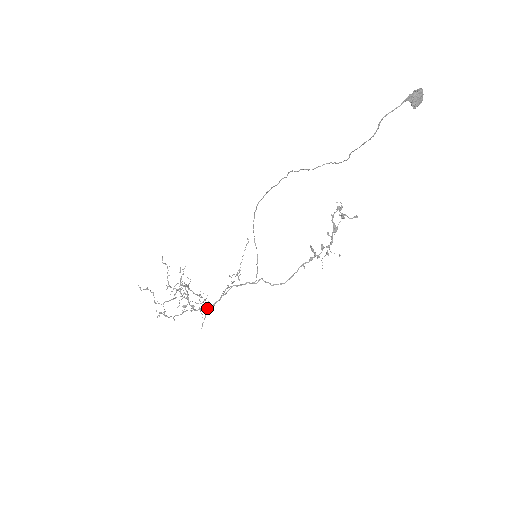
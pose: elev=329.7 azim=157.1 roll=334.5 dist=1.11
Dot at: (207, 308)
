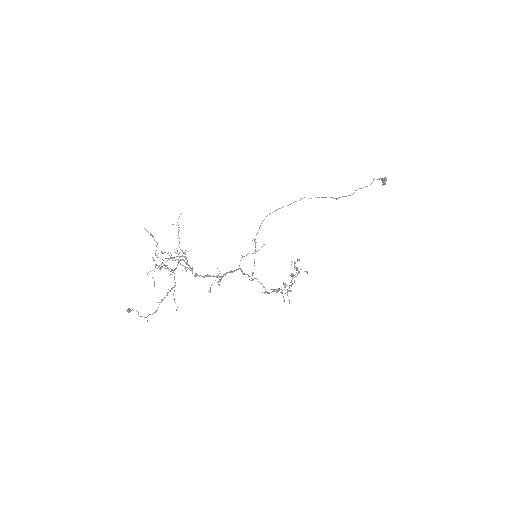
Dot at: (218, 275)
